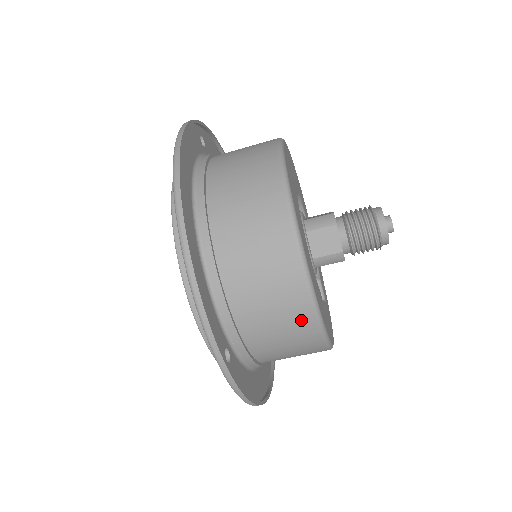
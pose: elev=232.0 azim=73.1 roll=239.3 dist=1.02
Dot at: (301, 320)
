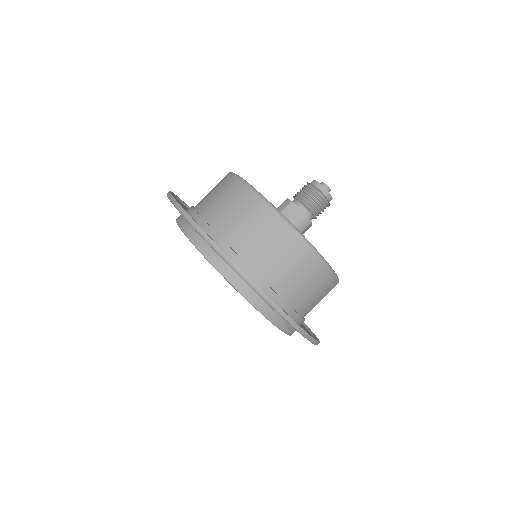
Dot at: (300, 253)
